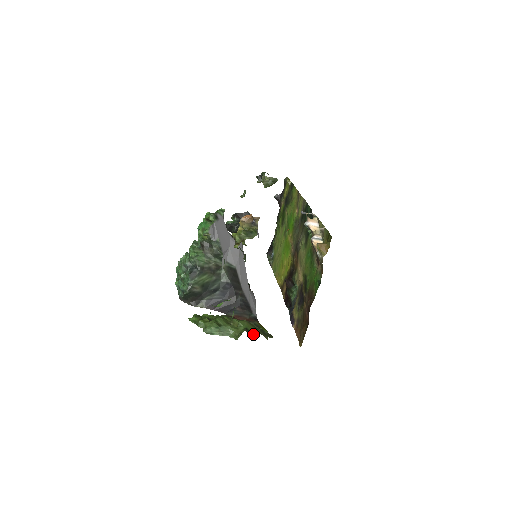
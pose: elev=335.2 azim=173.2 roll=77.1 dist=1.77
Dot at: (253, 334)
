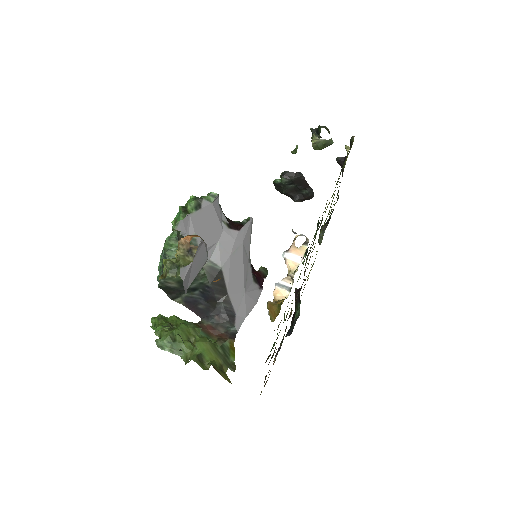
Dot at: (206, 363)
